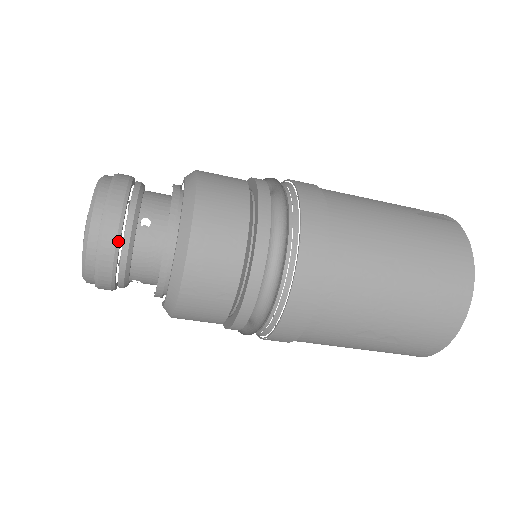
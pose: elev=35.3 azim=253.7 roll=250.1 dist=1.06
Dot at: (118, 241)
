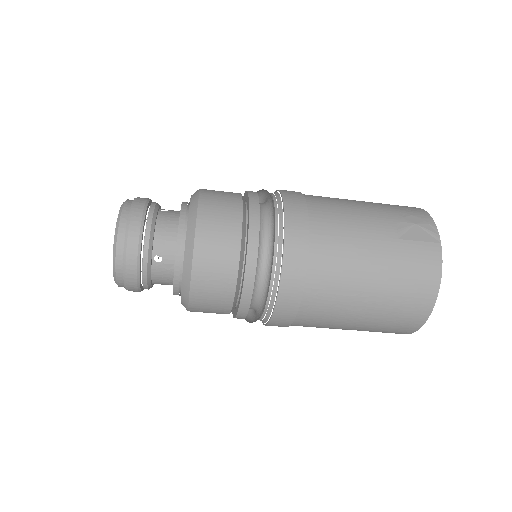
Dot at: (138, 278)
